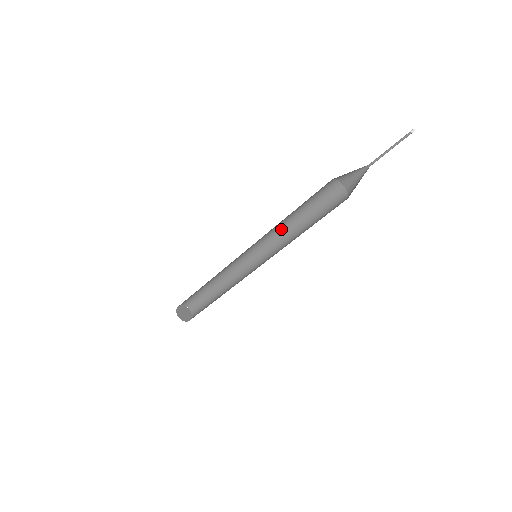
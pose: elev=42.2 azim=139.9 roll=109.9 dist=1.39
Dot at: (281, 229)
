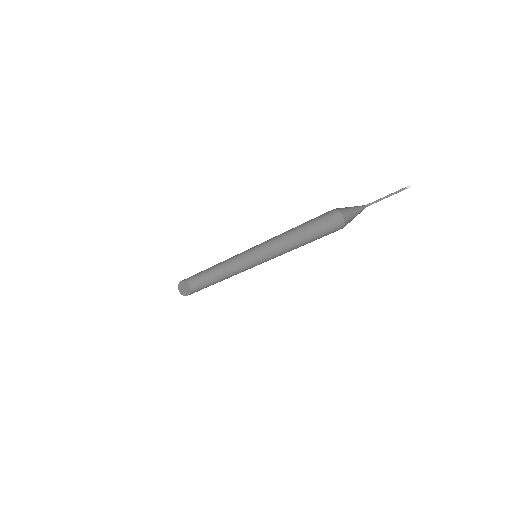
Dot at: (276, 236)
